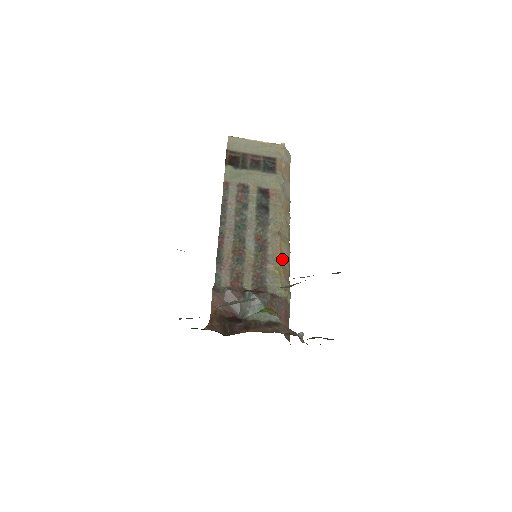
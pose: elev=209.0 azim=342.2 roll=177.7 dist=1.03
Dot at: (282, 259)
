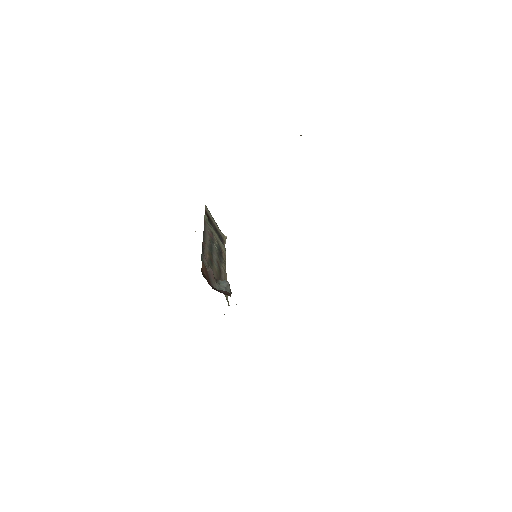
Dot at: occluded
